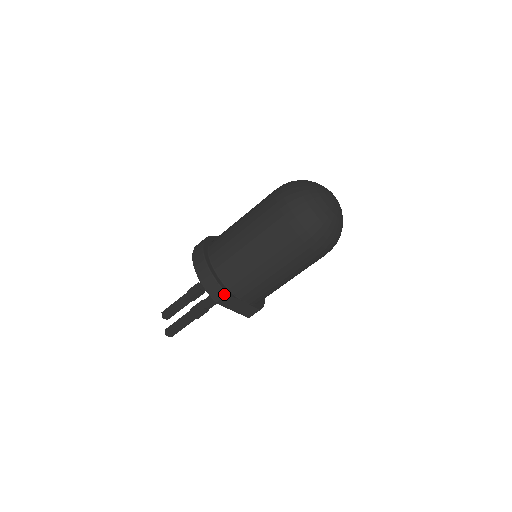
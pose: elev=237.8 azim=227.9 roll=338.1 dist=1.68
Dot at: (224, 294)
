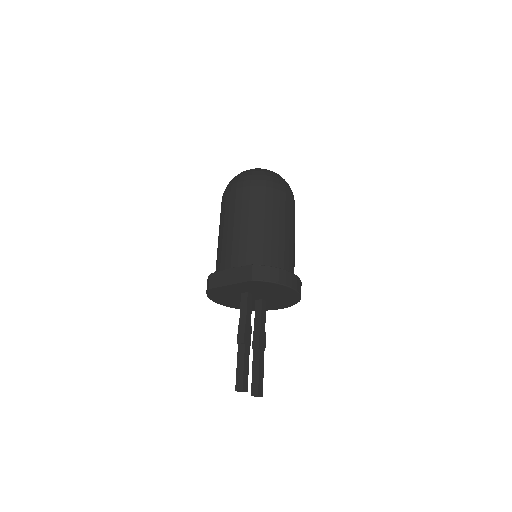
Dot at: (209, 277)
